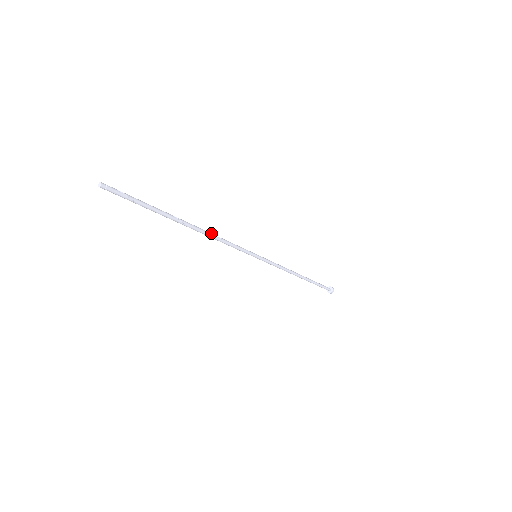
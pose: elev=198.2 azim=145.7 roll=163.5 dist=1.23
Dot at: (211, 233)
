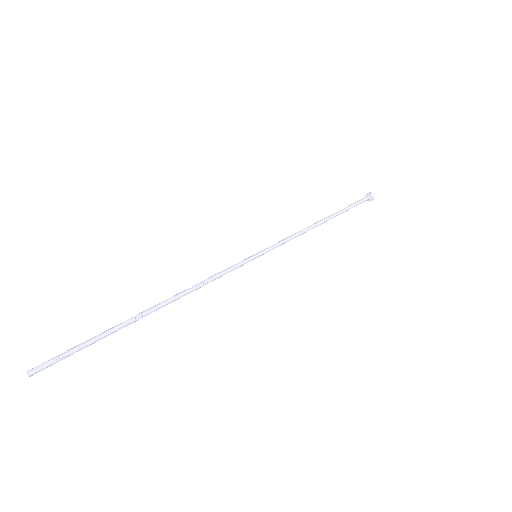
Dot at: (187, 290)
